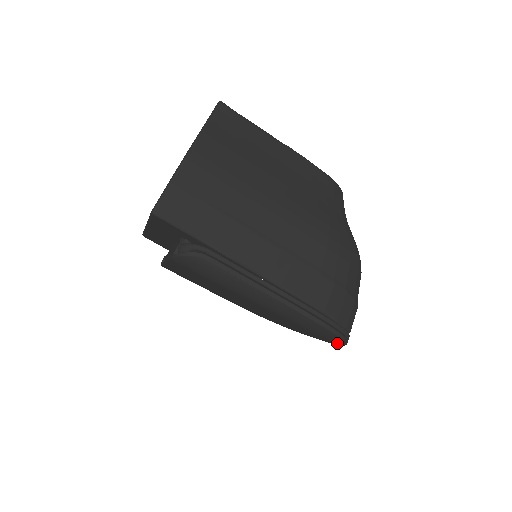
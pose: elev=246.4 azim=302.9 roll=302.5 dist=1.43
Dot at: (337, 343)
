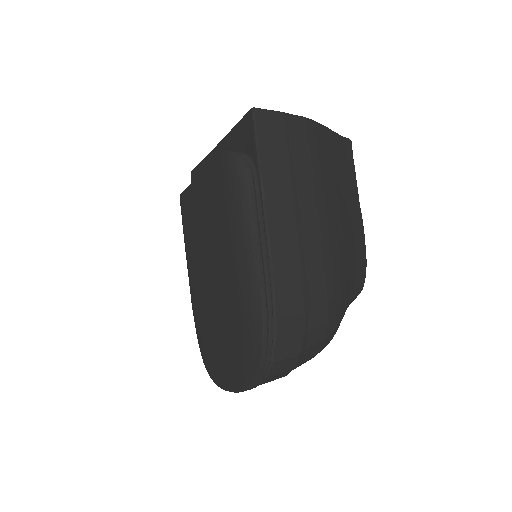
Dot at: (243, 381)
